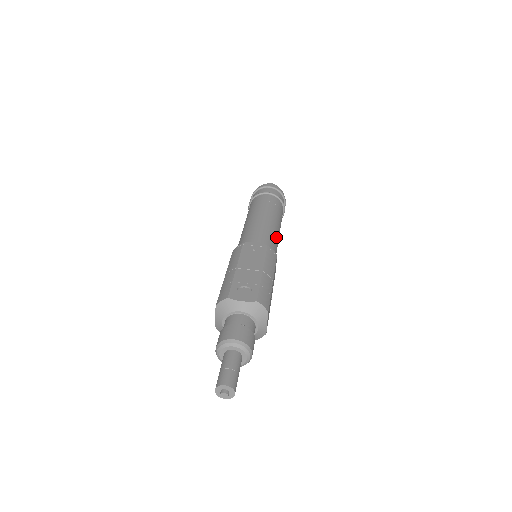
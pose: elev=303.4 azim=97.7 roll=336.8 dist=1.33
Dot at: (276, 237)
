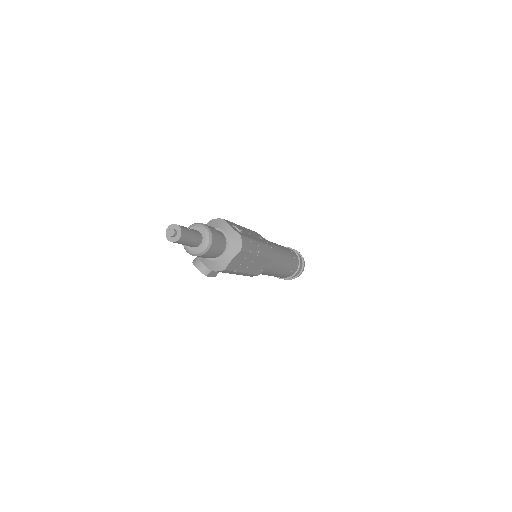
Dot at: (280, 261)
